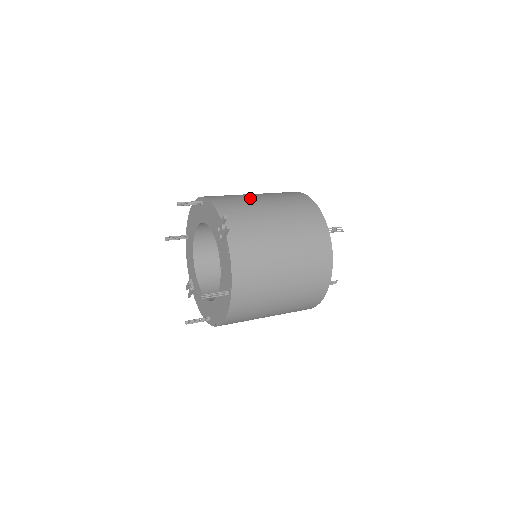
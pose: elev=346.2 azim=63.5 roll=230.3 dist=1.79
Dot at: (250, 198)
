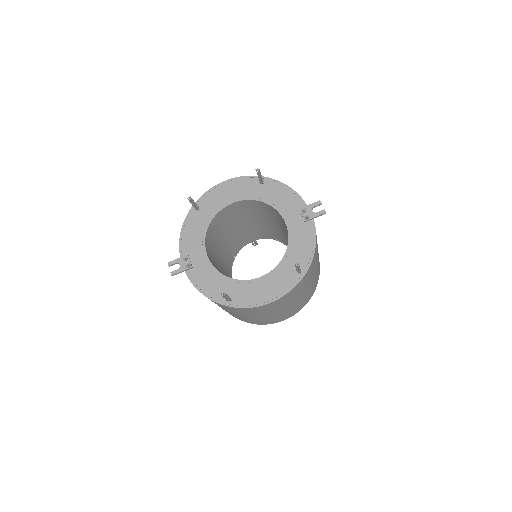
Dot at: occluded
